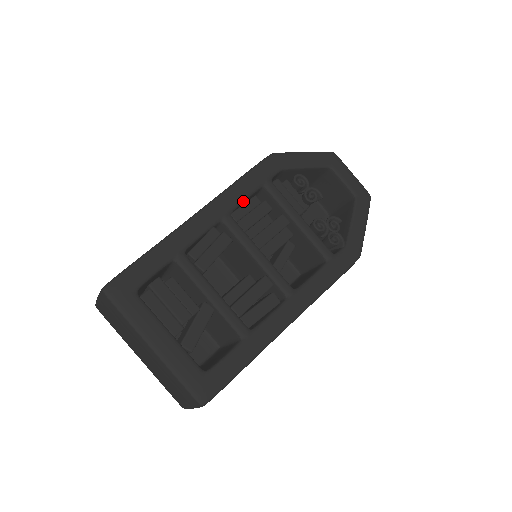
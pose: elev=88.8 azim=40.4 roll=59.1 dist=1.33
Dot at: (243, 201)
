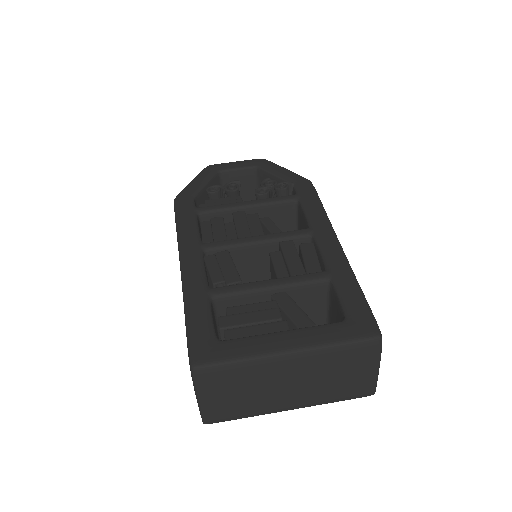
Dot at: (198, 231)
